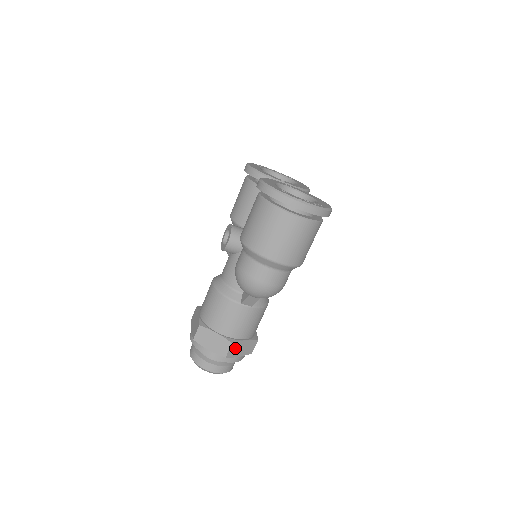
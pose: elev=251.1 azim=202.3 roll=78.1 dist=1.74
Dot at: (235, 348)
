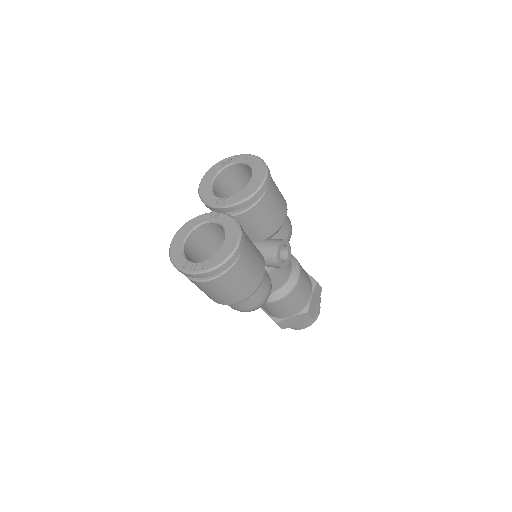
Dot at: (285, 323)
